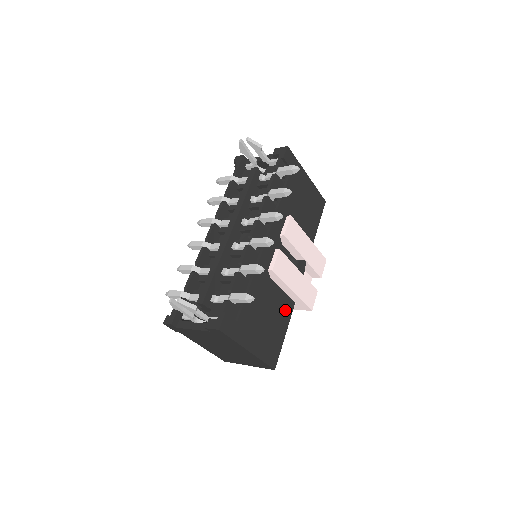
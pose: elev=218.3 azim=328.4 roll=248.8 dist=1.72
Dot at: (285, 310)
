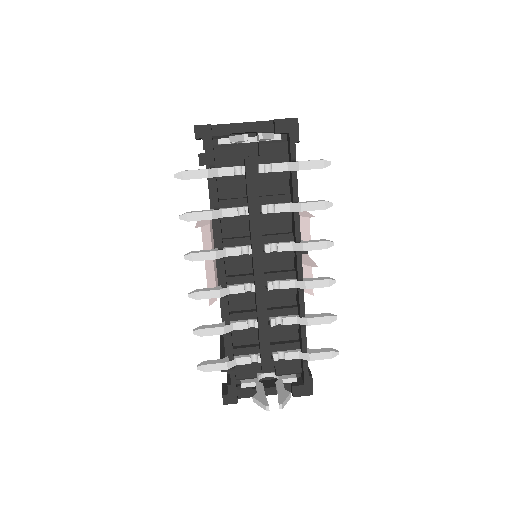
Dot at: occluded
